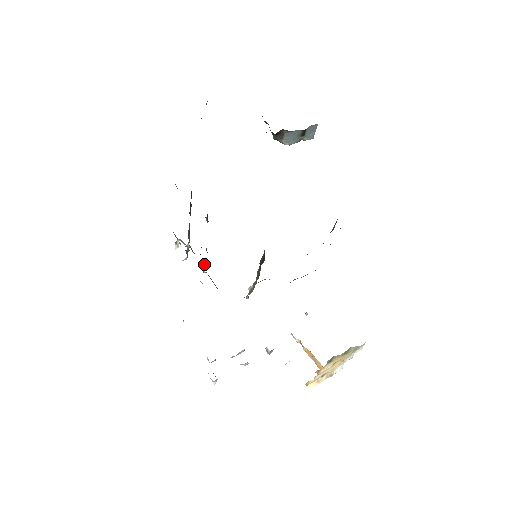
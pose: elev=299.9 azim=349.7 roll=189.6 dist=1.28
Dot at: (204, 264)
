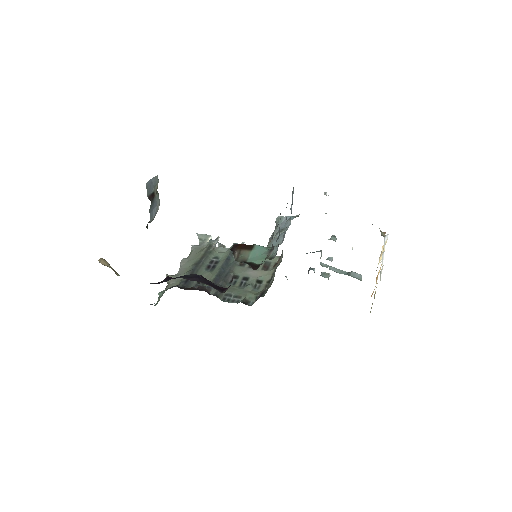
Dot at: occluded
